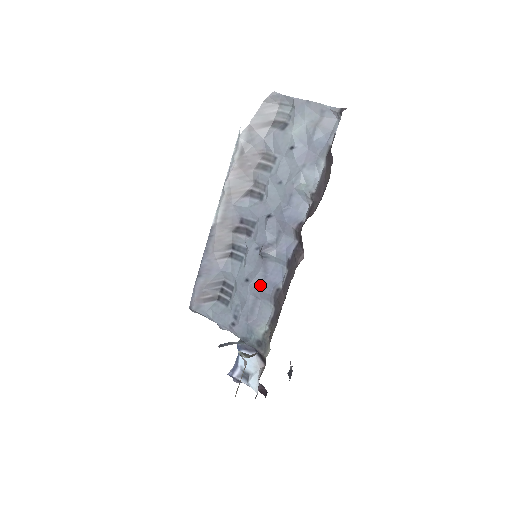
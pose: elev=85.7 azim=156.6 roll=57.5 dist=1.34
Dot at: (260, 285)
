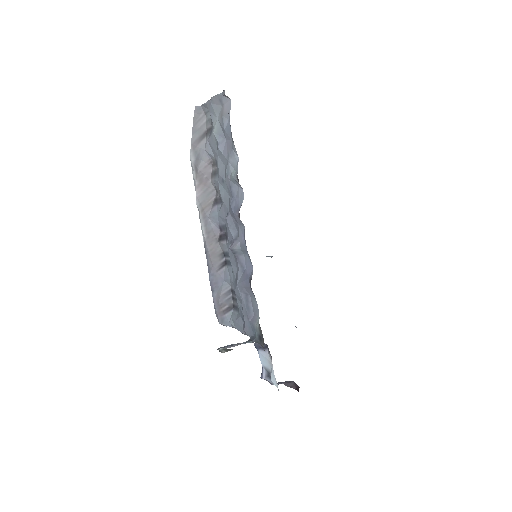
Dot at: (242, 281)
